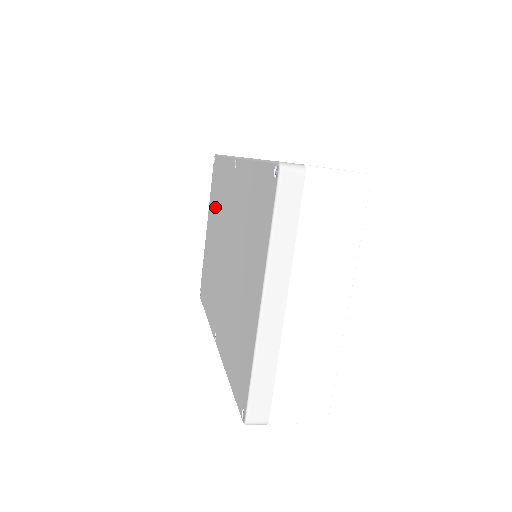
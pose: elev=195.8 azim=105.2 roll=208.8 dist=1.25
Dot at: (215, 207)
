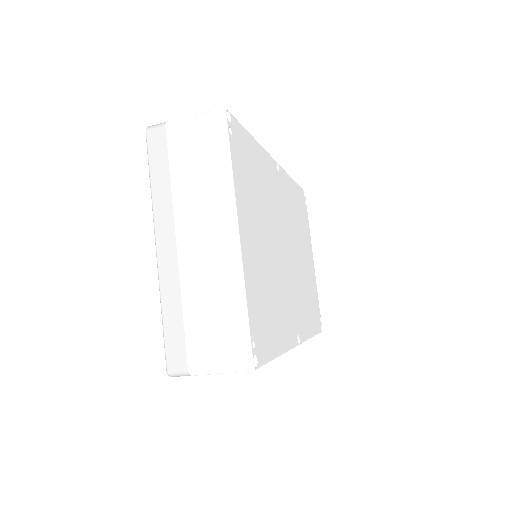
Dot at: occluded
